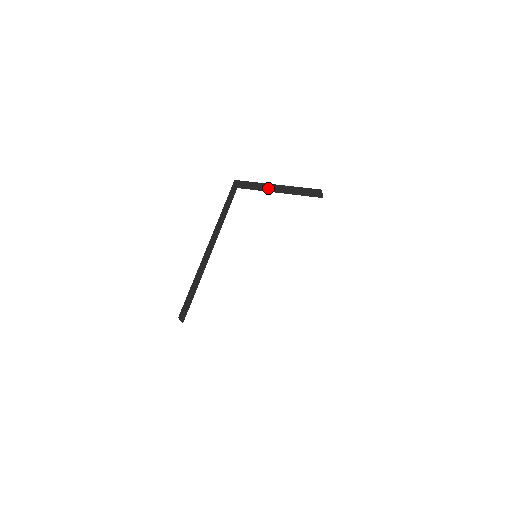
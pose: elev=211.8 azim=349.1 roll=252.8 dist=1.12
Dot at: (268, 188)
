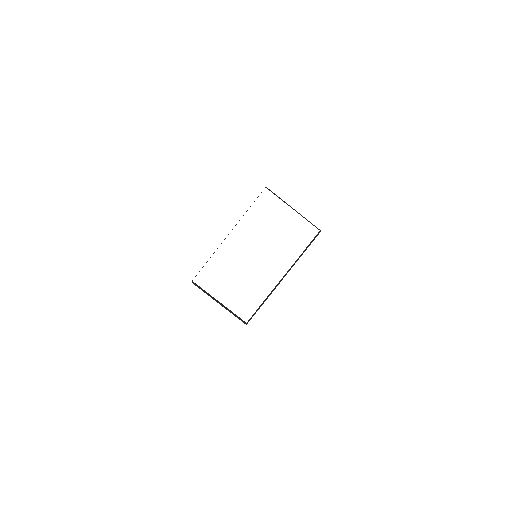
Dot at: (287, 204)
